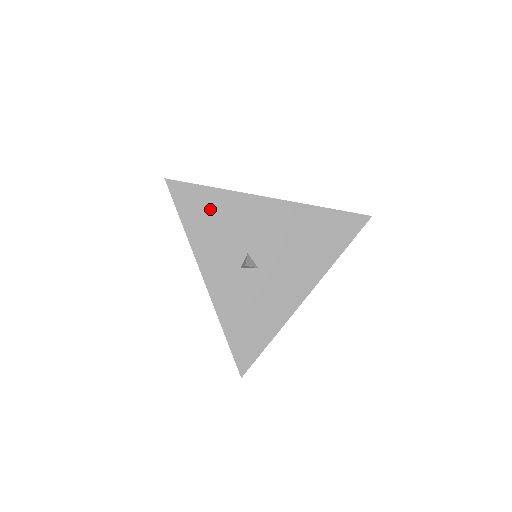
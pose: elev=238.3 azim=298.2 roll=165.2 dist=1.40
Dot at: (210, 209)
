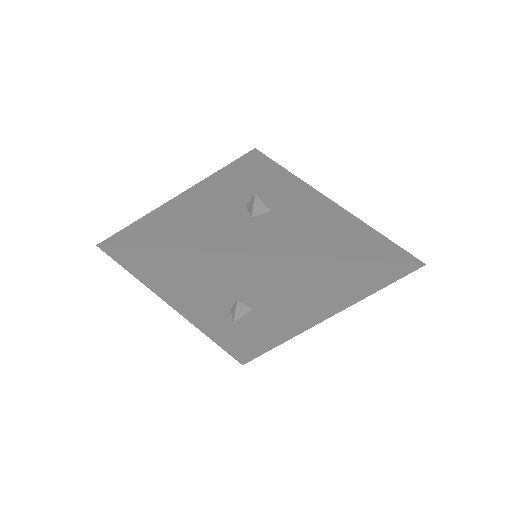
Dot at: (176, 269)
